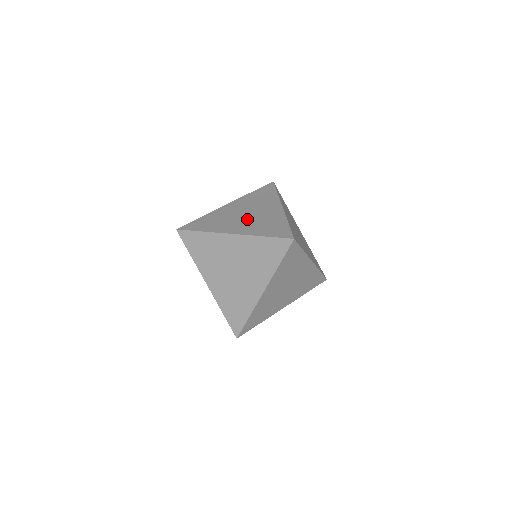
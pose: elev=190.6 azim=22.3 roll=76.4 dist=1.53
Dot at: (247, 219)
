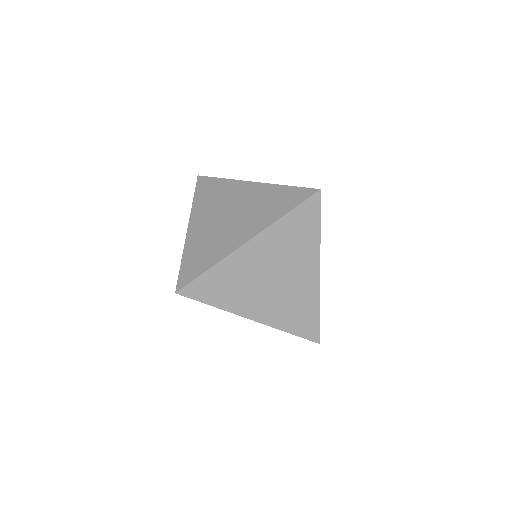
Dot at: occluded
